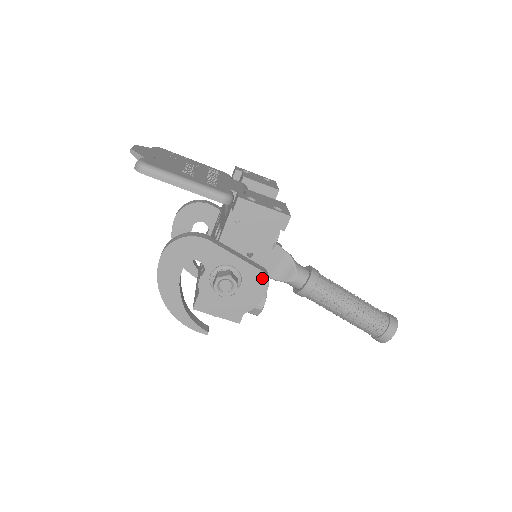
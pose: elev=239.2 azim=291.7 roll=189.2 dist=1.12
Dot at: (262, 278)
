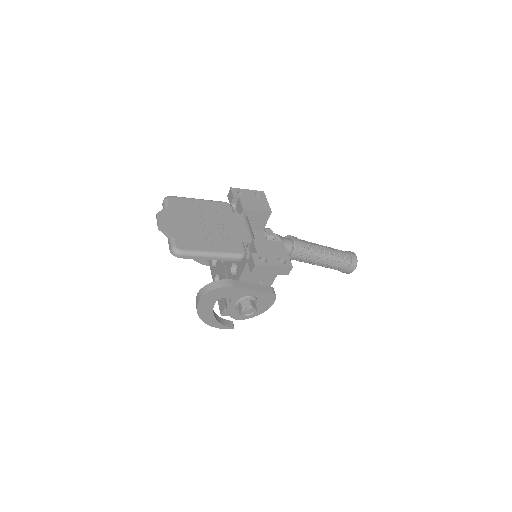
Dot at: (271, 296)
